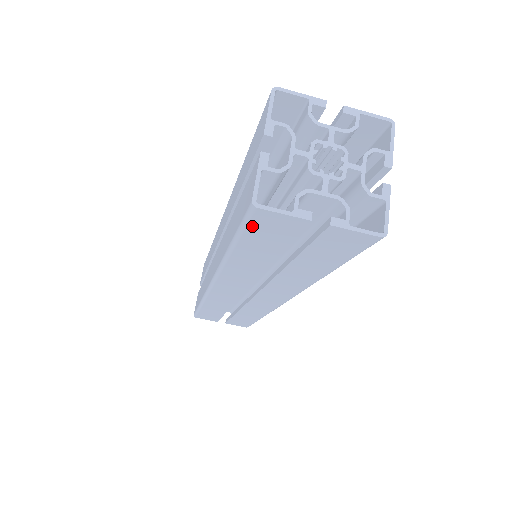
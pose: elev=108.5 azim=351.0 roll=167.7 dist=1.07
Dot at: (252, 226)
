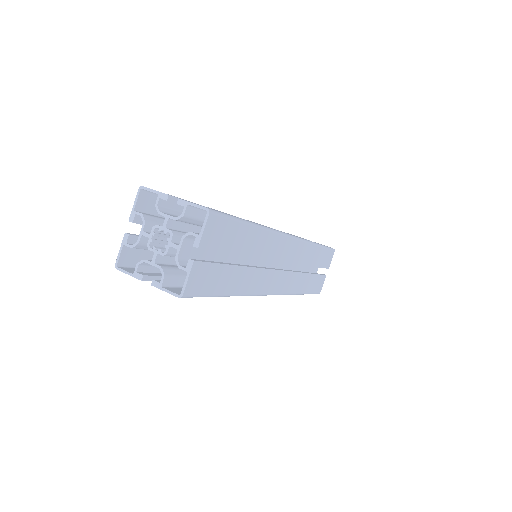
Dot at: occluded
